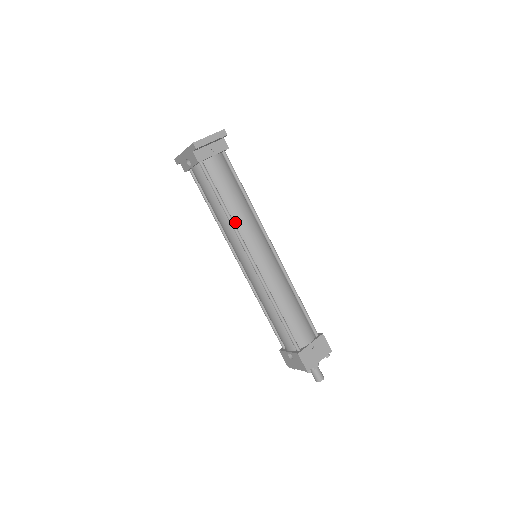
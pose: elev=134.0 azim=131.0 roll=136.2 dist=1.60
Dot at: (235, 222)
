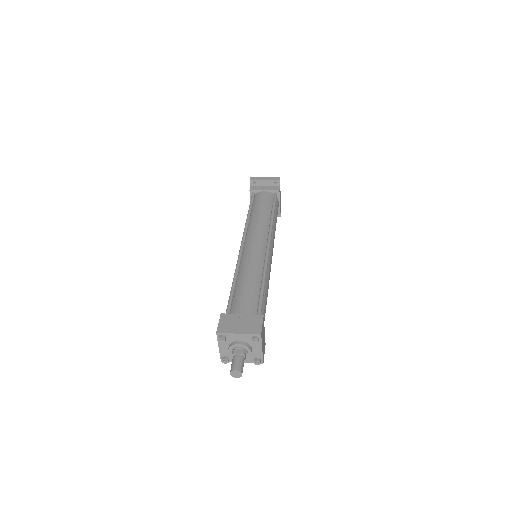
Dot at: (250, 223)
